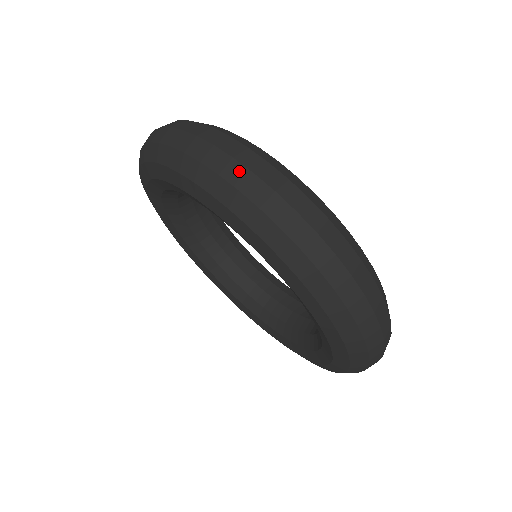
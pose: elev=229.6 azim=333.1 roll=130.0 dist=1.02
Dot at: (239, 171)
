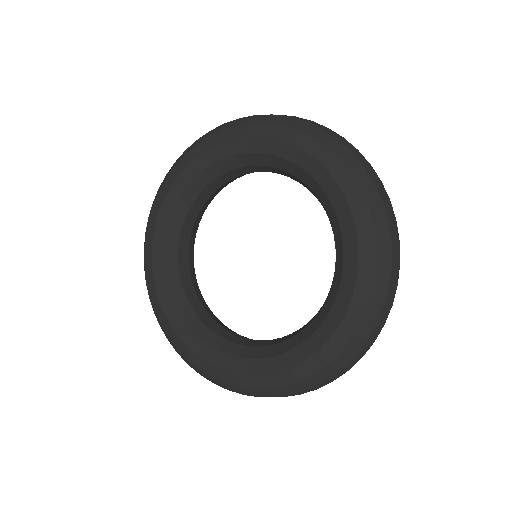
Dot at: (285, 115)
